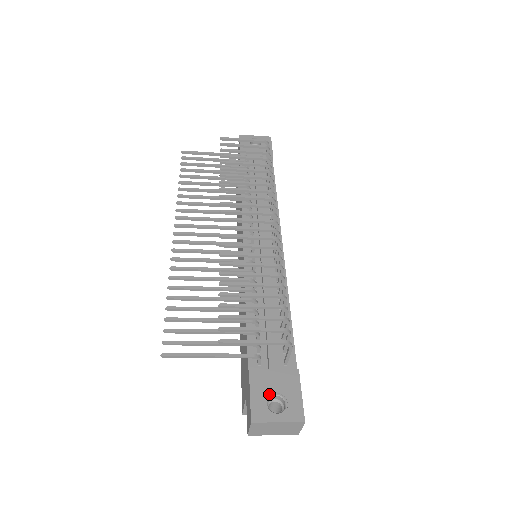
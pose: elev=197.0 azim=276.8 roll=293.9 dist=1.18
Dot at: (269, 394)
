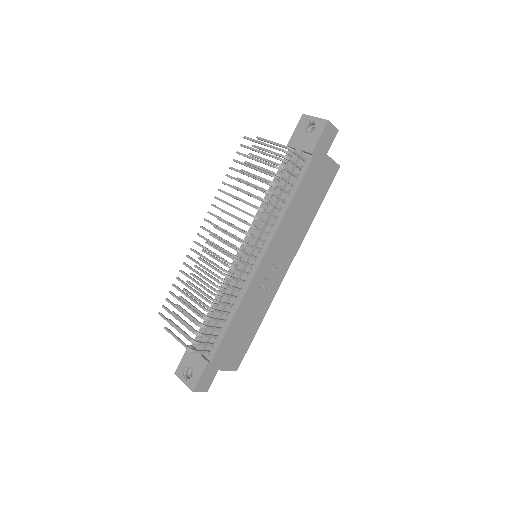
Dot at: (188, 365)
